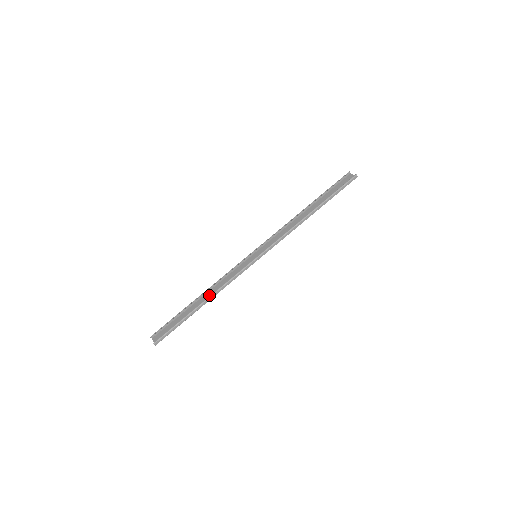
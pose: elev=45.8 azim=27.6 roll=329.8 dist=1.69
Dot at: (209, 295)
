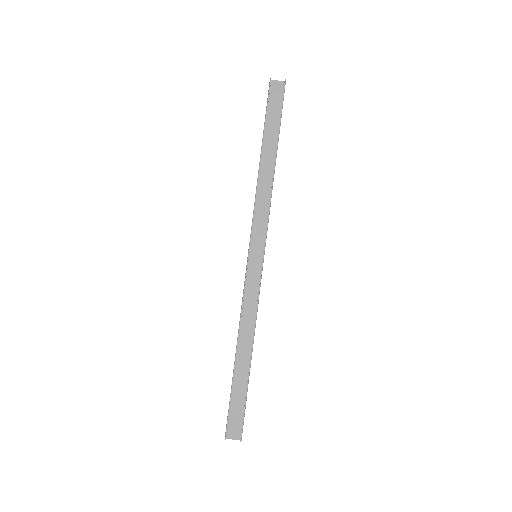
Dot at: (245, 340)
